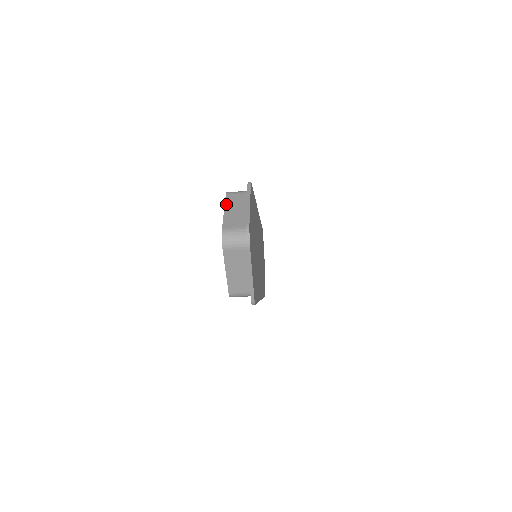
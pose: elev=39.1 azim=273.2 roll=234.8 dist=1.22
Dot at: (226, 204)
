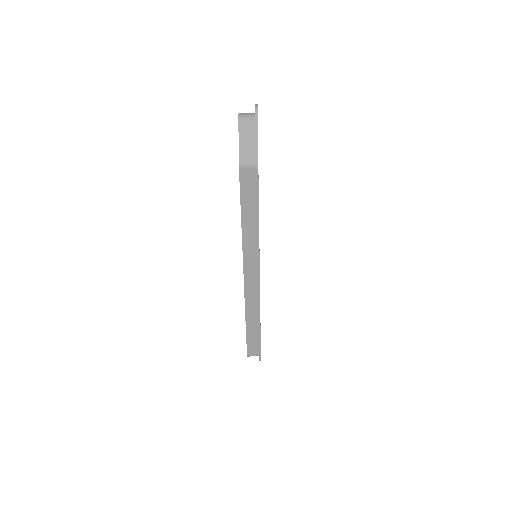
Dot at: occluded
